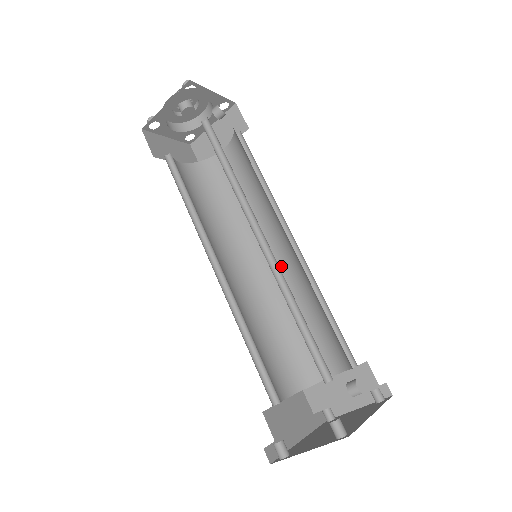
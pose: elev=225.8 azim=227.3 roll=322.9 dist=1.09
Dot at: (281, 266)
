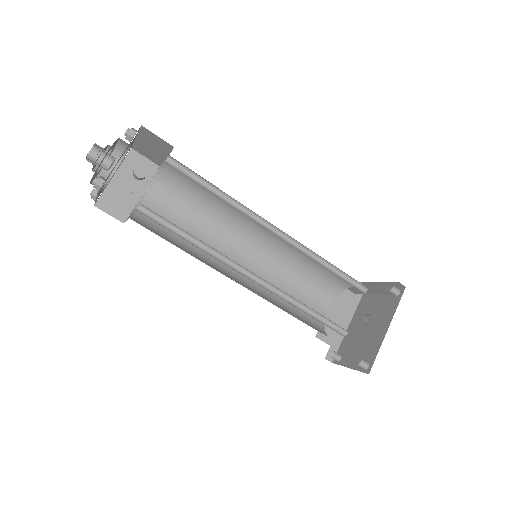
Dot at: occluded
